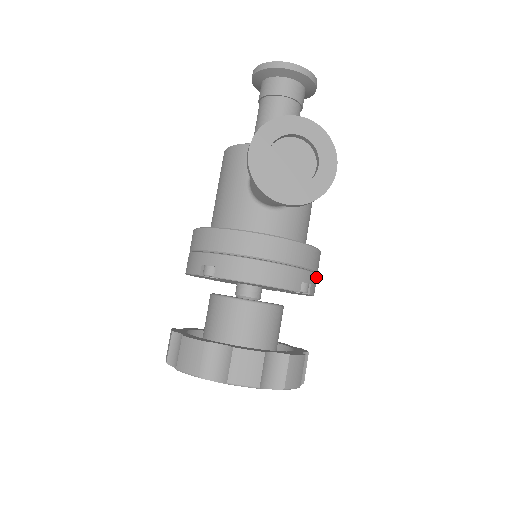
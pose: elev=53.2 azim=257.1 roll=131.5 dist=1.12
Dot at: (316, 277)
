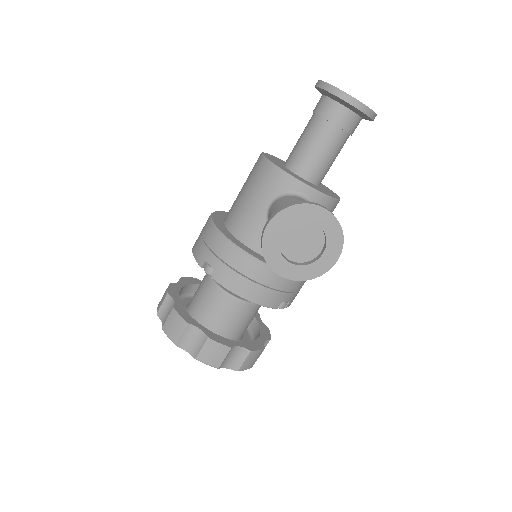
Dot at: (298, 292)
